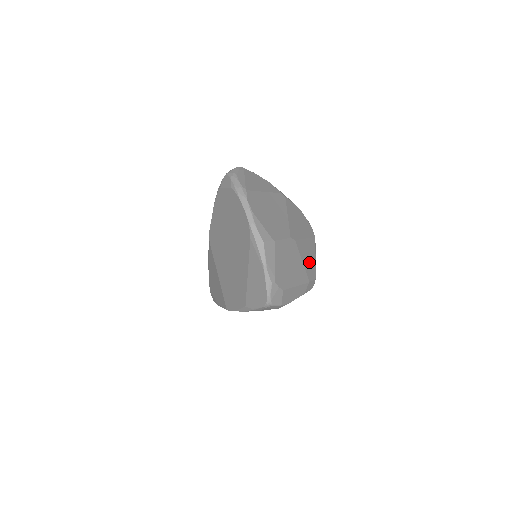
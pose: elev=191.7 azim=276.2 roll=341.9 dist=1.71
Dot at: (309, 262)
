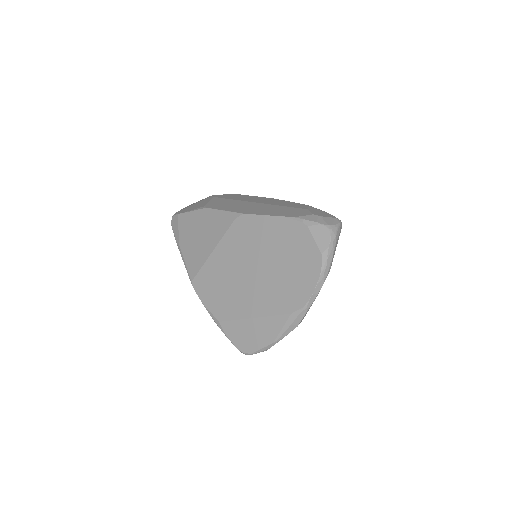
Dot at: occluded
